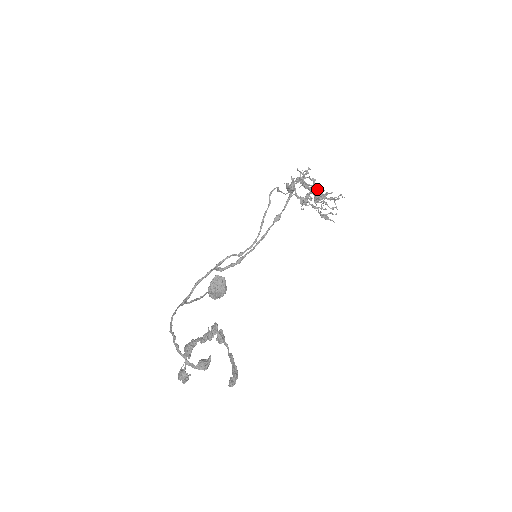
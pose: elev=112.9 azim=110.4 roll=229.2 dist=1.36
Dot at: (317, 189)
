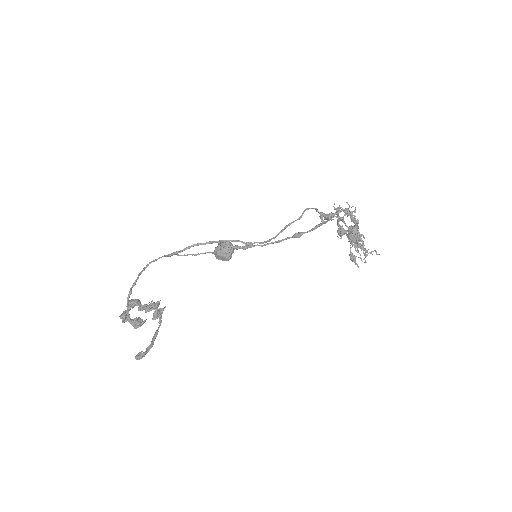
Dot at: (351, 234)
